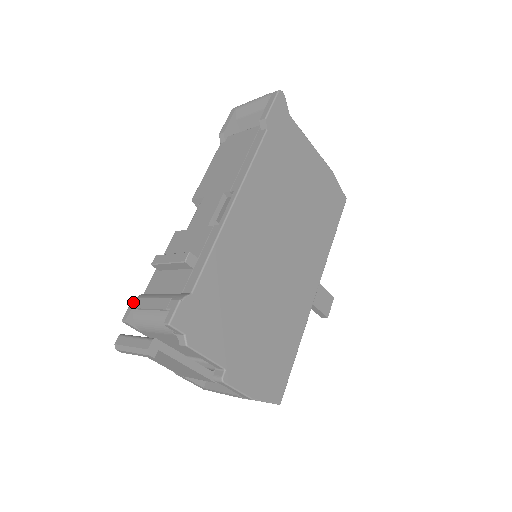
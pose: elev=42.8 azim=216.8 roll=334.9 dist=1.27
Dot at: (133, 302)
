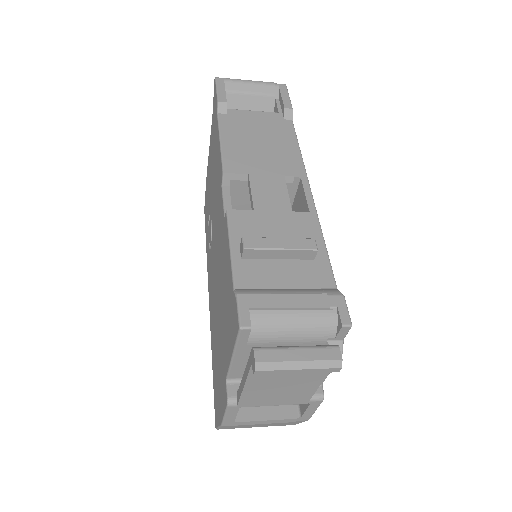
Dot at: (245, 300)
